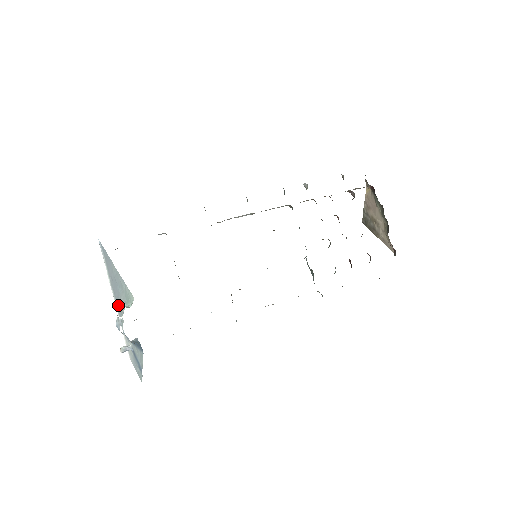
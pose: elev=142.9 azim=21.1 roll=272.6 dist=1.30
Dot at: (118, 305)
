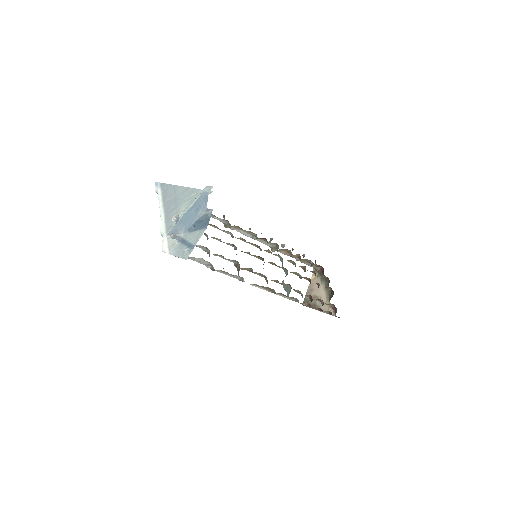
Dot at: (170, 216)
